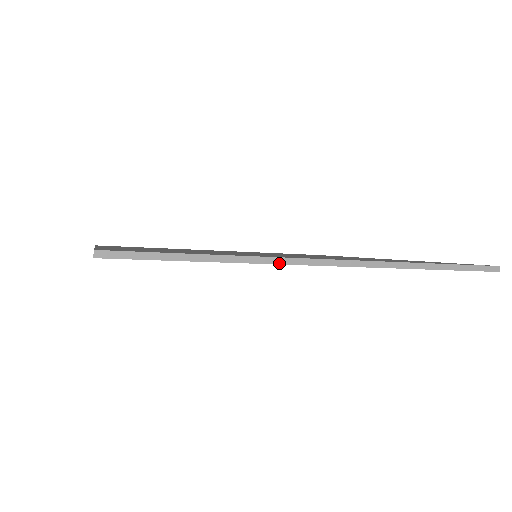
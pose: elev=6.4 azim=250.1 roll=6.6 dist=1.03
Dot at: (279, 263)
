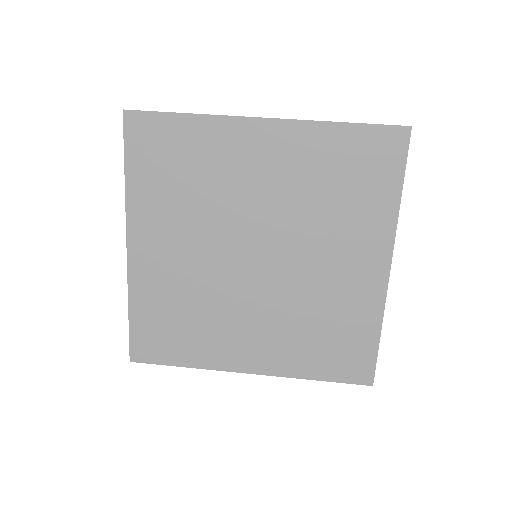
Dot at: (219, 369)
